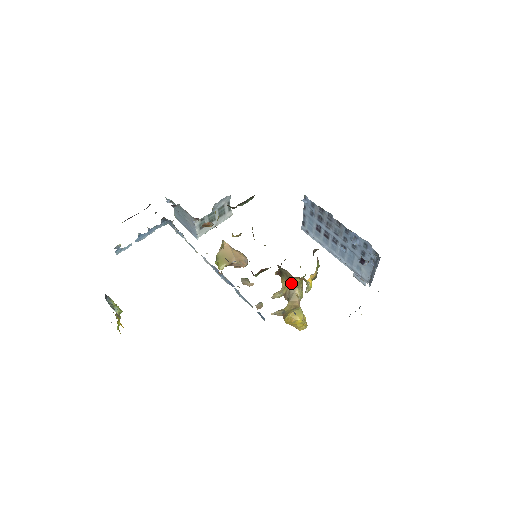
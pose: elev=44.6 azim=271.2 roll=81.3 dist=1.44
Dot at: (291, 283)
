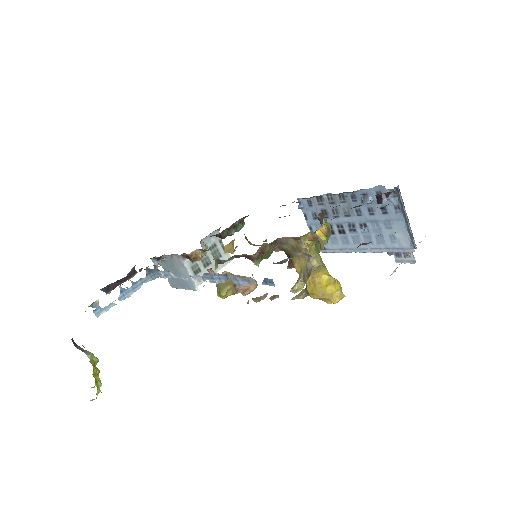
Dot at: (303, 255)
